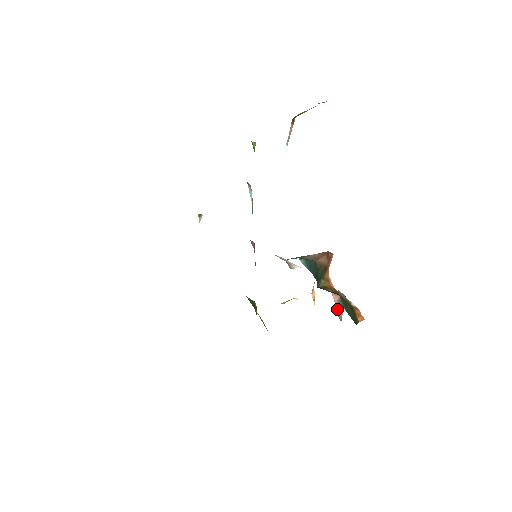
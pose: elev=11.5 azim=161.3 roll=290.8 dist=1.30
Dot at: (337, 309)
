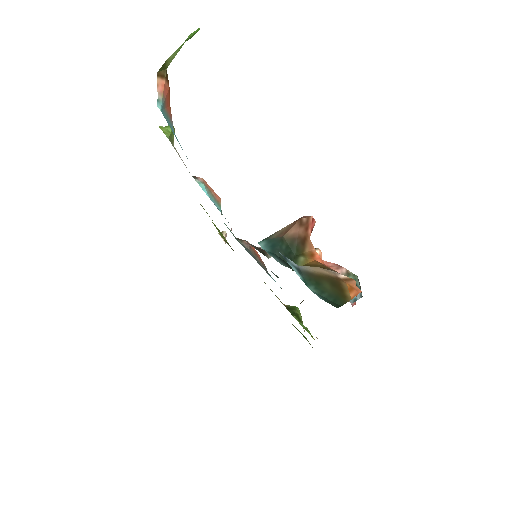
Dot at: occluded
